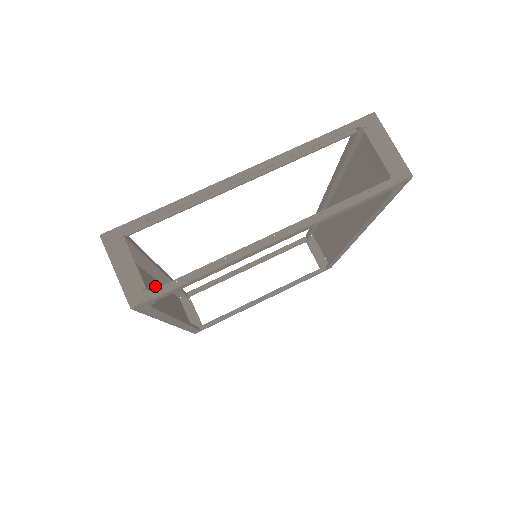
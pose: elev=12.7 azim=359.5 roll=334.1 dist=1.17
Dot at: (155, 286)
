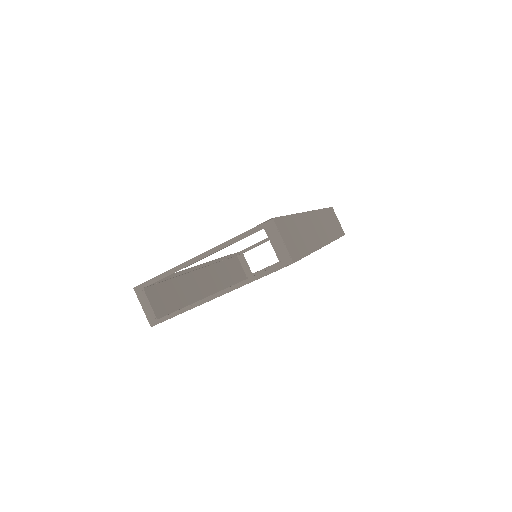
Dot at: (194, 276)
